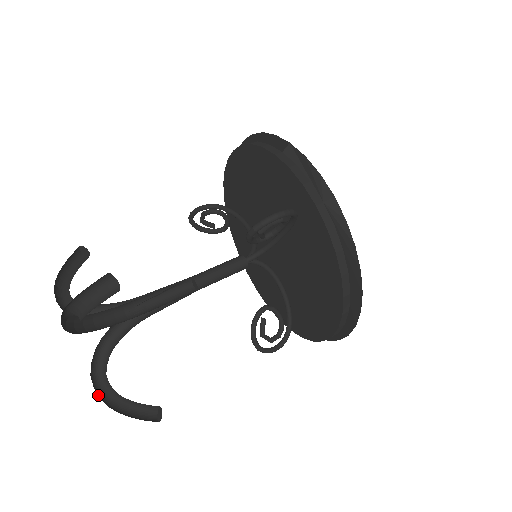
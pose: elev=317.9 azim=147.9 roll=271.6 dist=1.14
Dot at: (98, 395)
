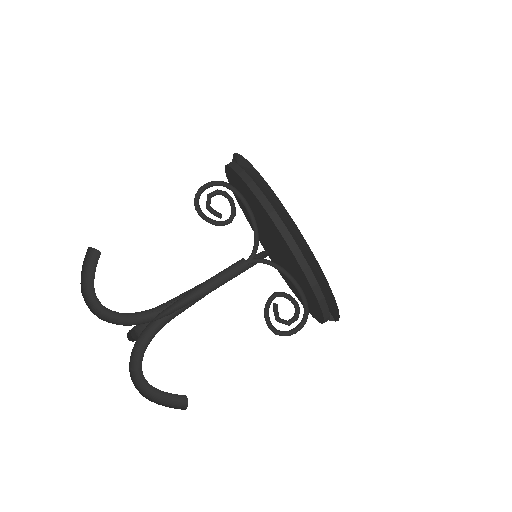
Dot at: (135, 386)
